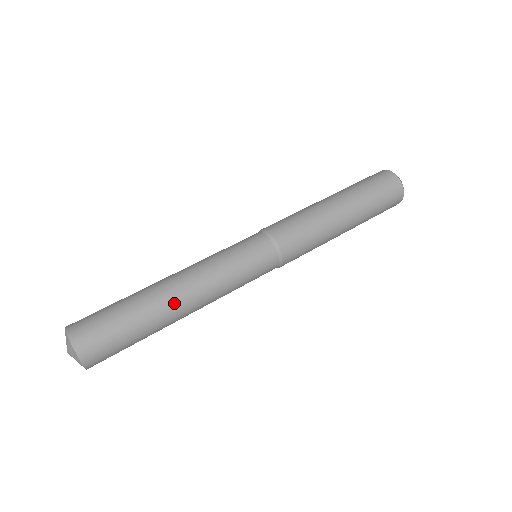
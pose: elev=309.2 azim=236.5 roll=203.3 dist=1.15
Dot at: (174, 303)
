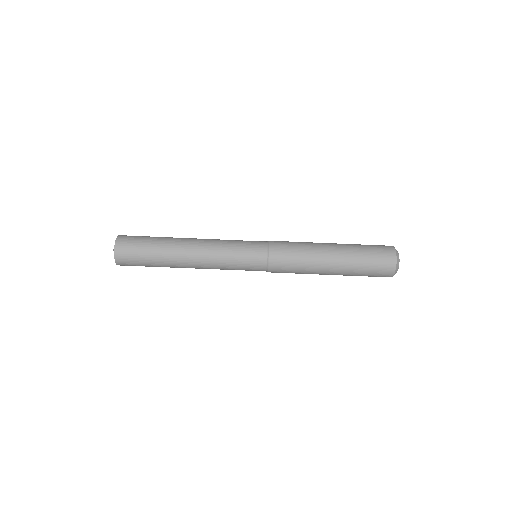
Dot at: (182, 256)
